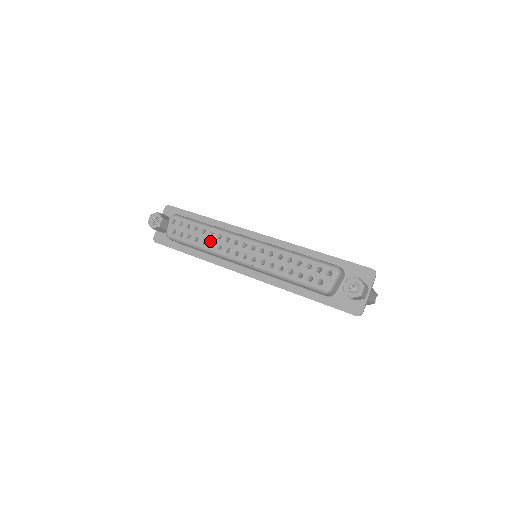
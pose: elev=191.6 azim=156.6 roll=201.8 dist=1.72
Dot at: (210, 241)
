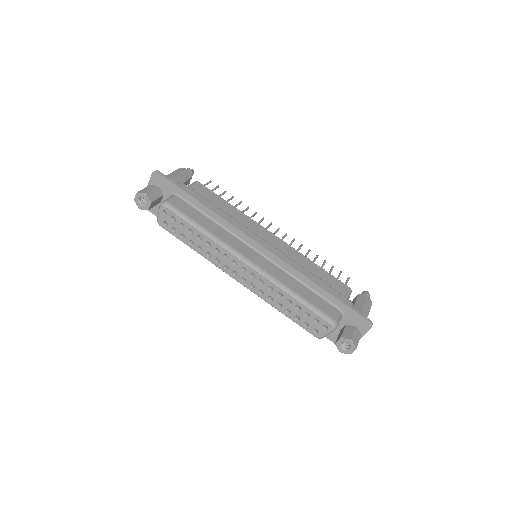
Dot at: (207, 251)
